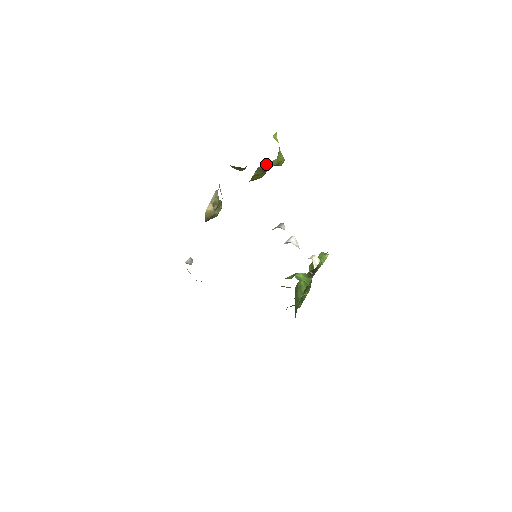
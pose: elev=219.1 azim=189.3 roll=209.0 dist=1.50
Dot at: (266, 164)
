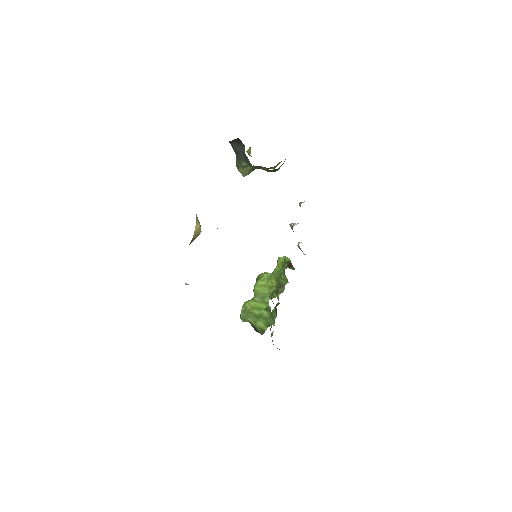
Dot at: occluded
